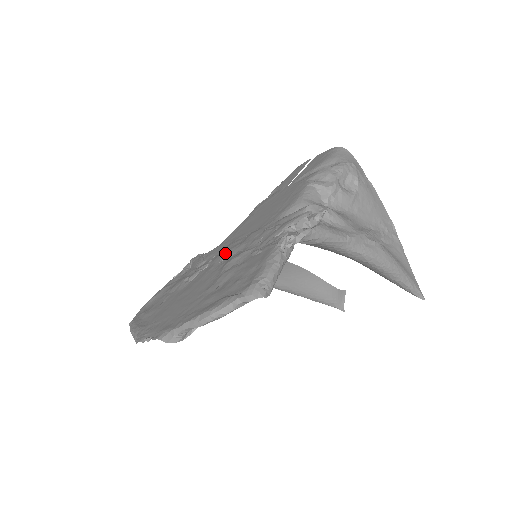
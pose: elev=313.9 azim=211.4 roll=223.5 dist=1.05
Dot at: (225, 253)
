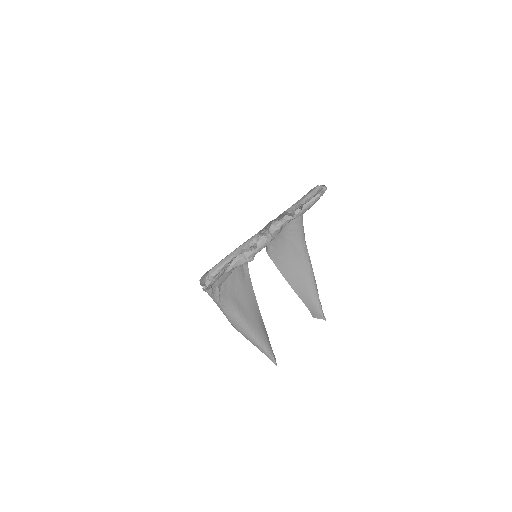
Dot at: occluded
